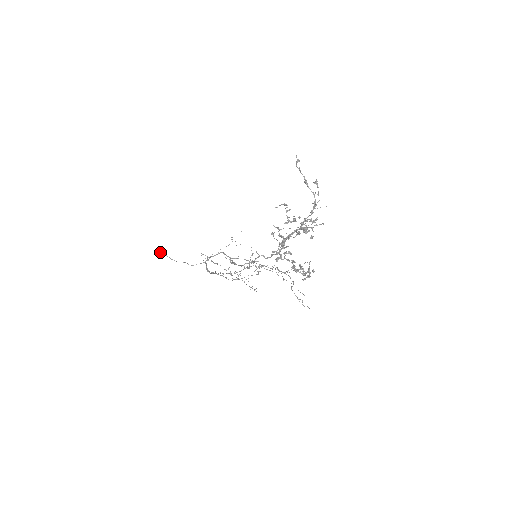
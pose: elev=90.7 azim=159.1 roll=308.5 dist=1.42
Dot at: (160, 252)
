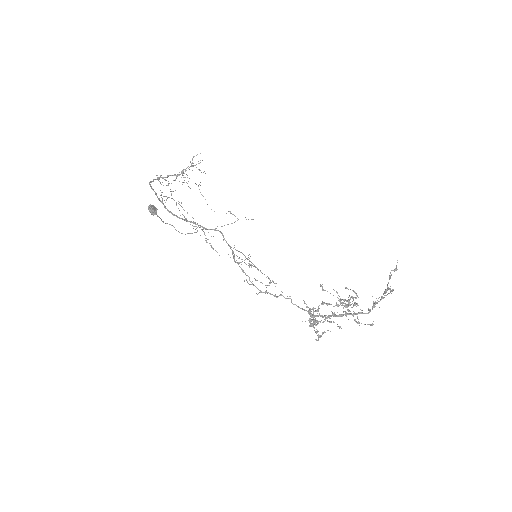
Dot at: (154, 211)
